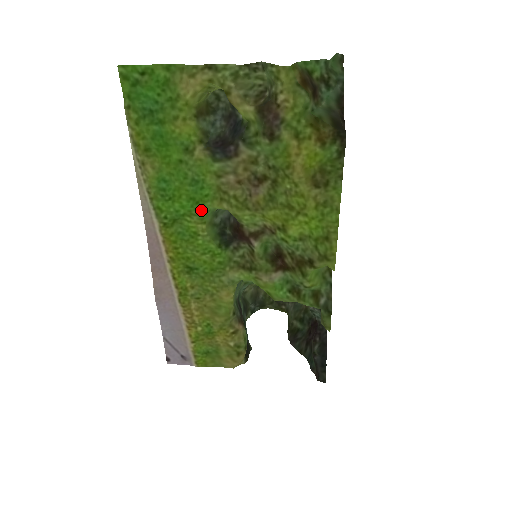
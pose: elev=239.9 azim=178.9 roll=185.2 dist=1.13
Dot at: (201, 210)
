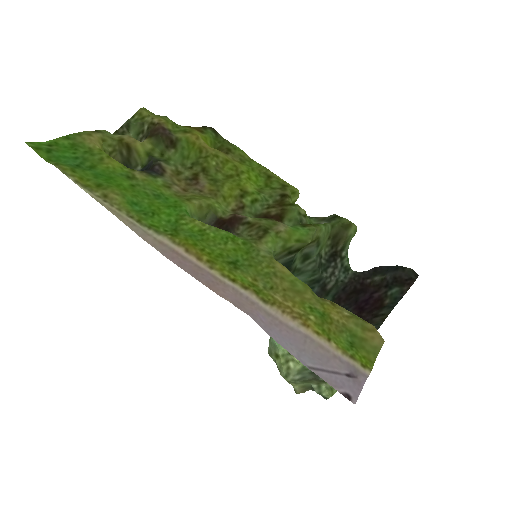
Dot at: (184, 210)
